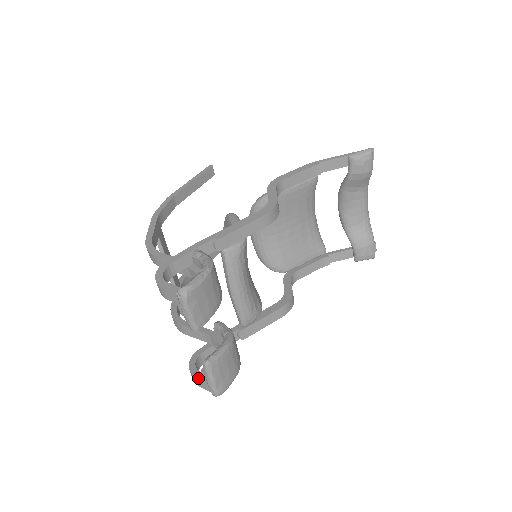
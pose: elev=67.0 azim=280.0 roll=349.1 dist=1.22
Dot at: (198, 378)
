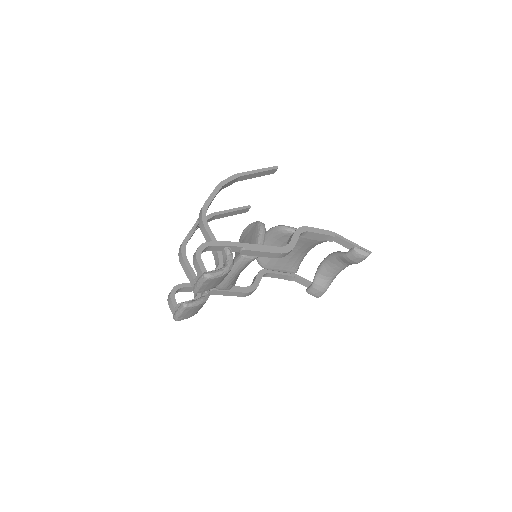
Dot at: (172, 303)
